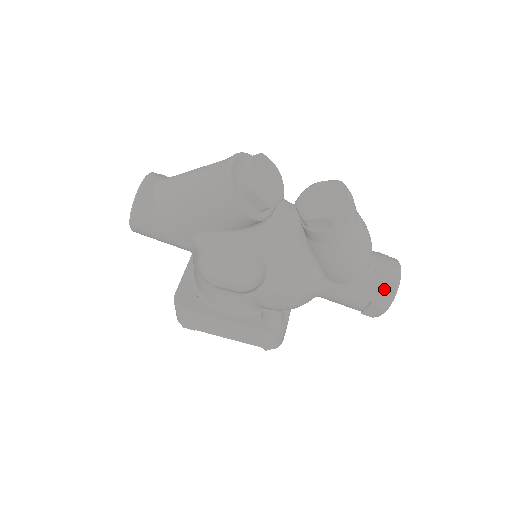
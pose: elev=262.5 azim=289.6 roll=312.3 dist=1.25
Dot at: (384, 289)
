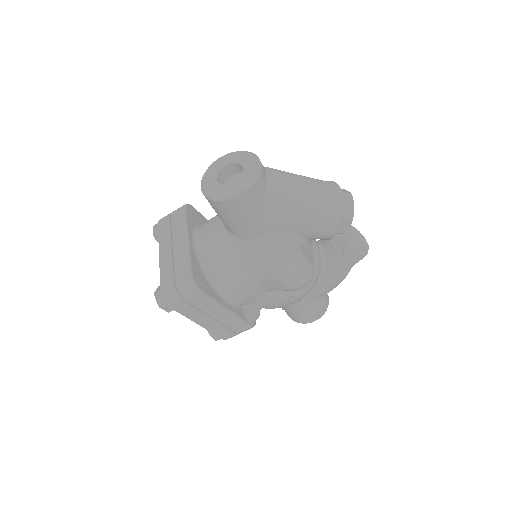
Dot at: (325, 305)
